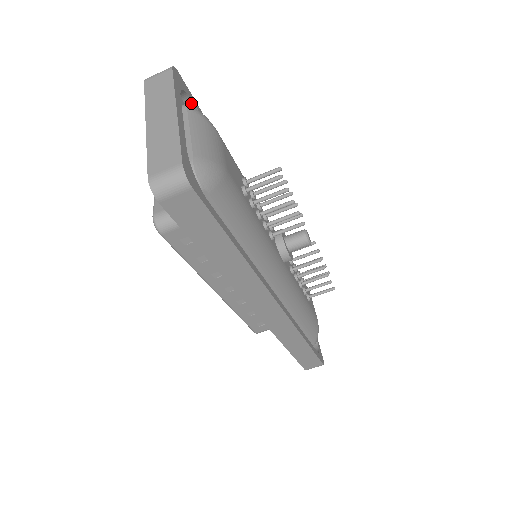
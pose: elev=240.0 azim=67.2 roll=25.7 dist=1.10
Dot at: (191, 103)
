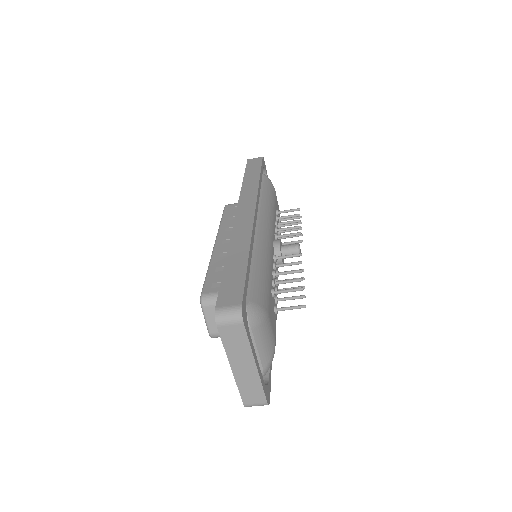
Dot at: occluded
